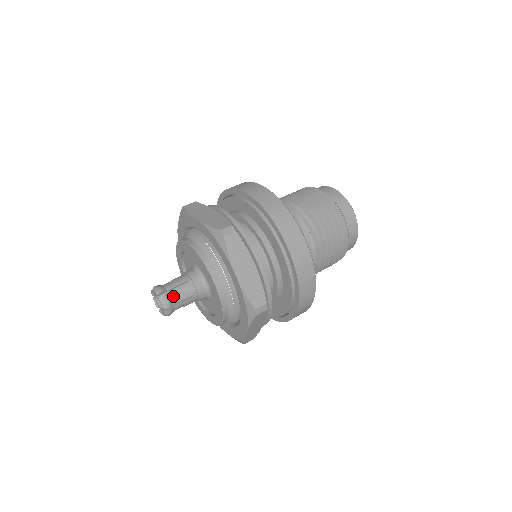
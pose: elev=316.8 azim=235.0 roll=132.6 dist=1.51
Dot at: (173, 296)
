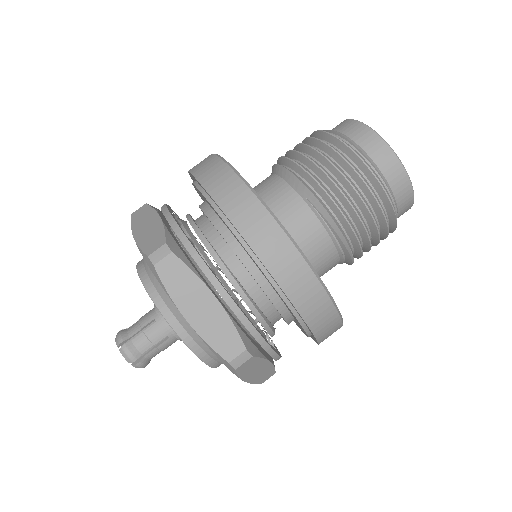
Dot at: (150, 356)
